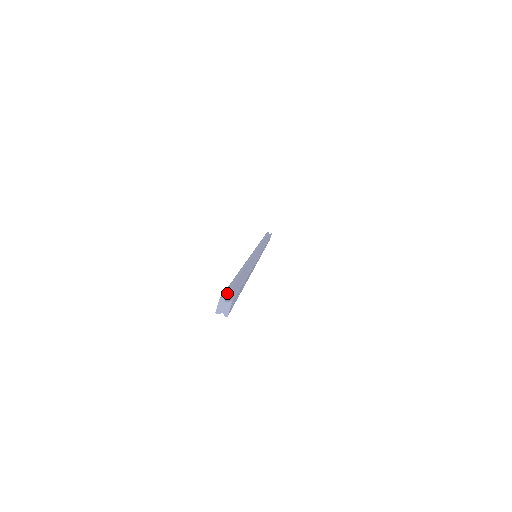
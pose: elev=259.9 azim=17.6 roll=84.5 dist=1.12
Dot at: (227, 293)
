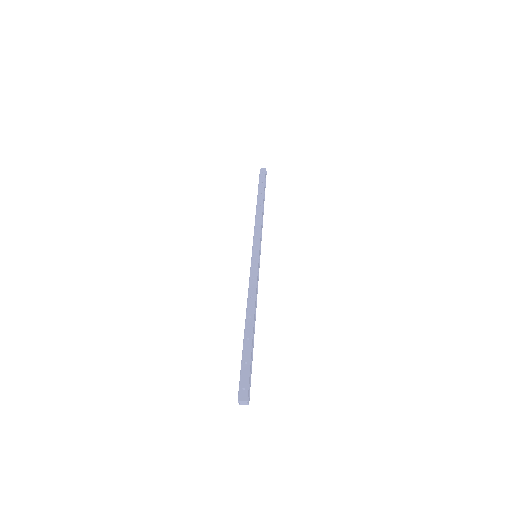
Dot at: (249, 389)
